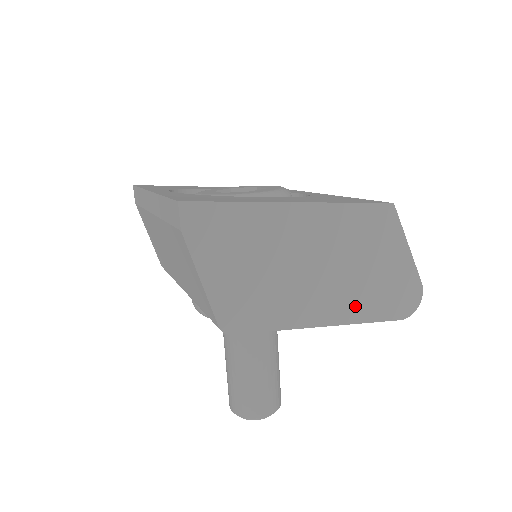
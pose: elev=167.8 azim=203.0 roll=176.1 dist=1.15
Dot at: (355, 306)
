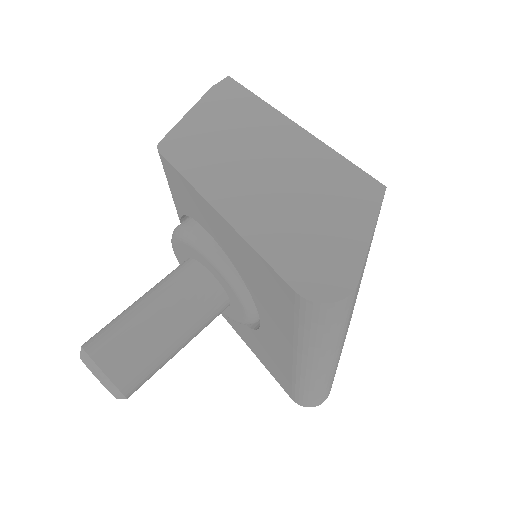
Dot at: (264, 228)
